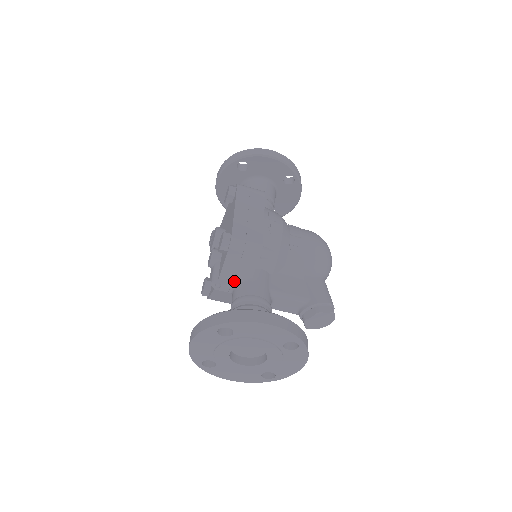
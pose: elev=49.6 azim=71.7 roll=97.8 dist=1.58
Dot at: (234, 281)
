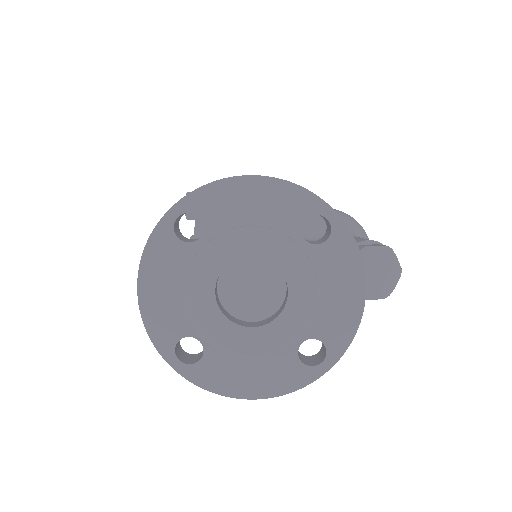
Dot at: occluded
